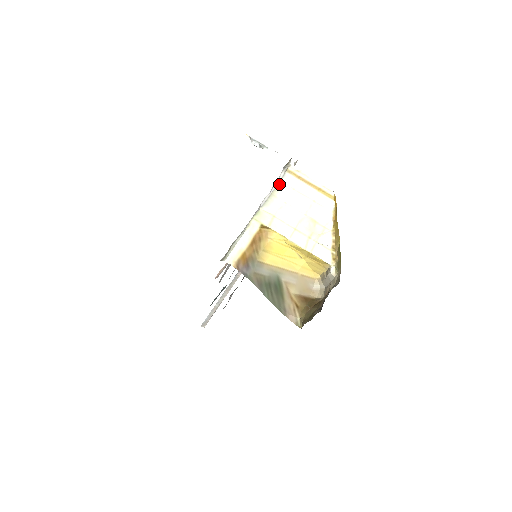
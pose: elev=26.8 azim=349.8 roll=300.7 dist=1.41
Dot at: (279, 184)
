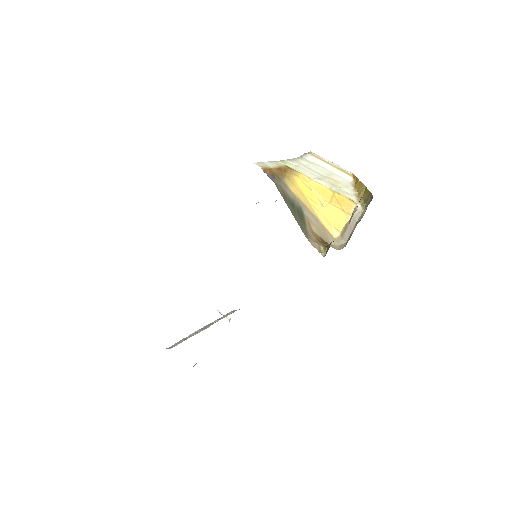
Dot at: (301, 157)
